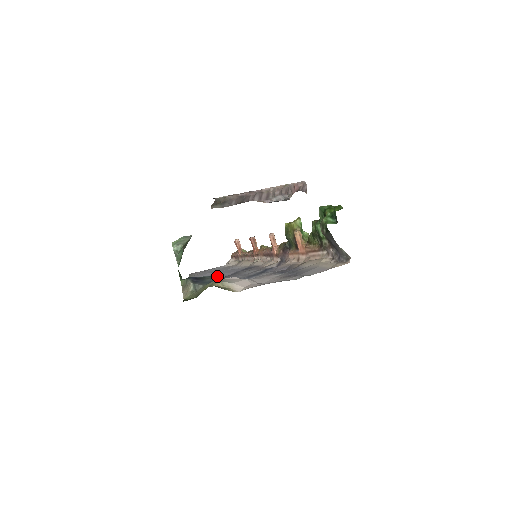
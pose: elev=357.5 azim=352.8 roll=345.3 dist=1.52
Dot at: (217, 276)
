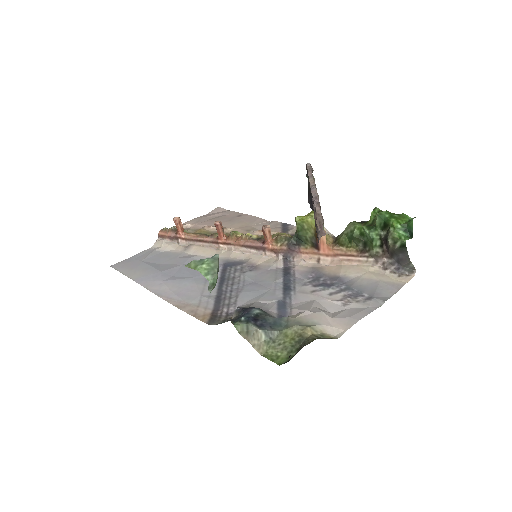
Dot at: (199, 282)
